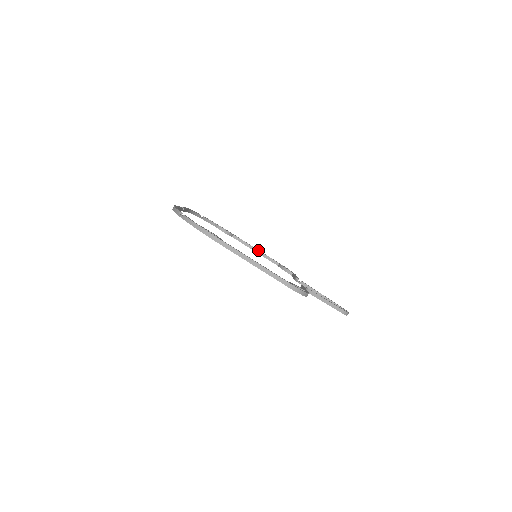
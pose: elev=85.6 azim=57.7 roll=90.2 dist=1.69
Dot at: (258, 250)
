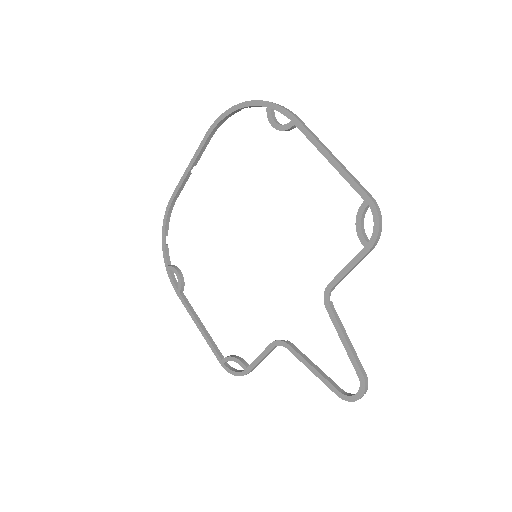
Dot at: (204, 327)
